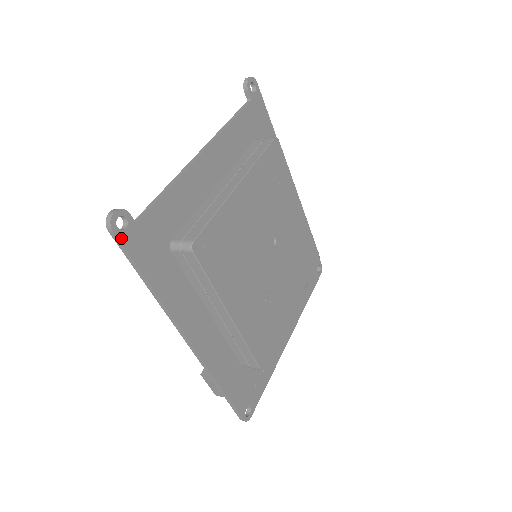
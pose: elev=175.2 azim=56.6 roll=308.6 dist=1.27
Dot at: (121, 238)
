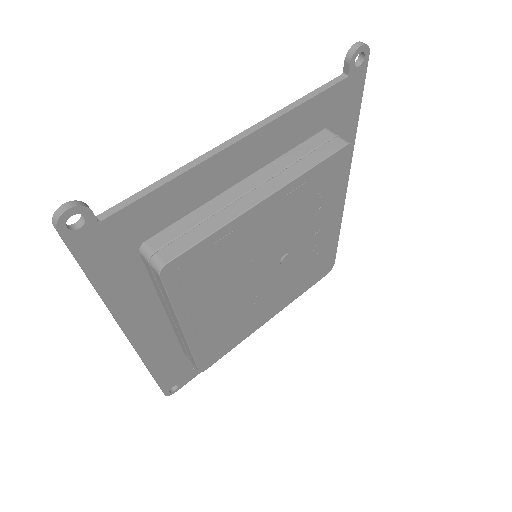
Dot at: (68, 239)
